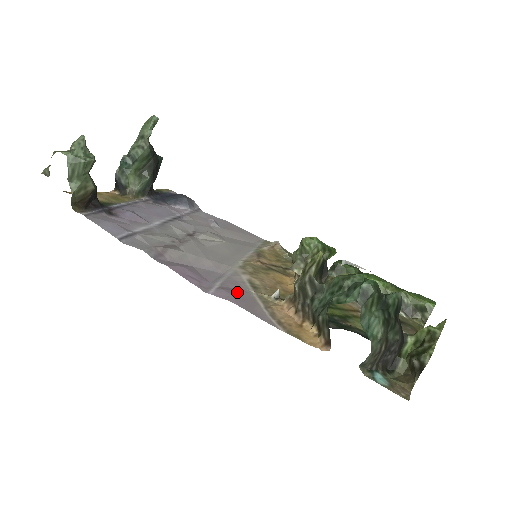
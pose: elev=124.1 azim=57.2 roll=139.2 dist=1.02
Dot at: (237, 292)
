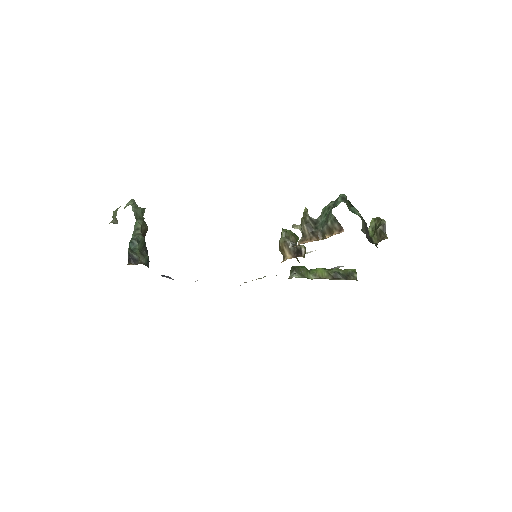
Dot at: occluded
